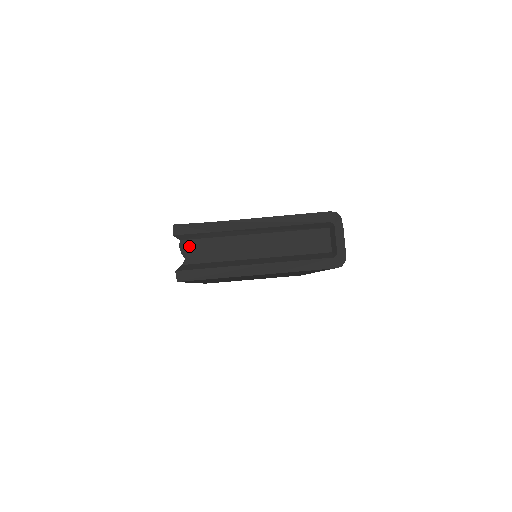
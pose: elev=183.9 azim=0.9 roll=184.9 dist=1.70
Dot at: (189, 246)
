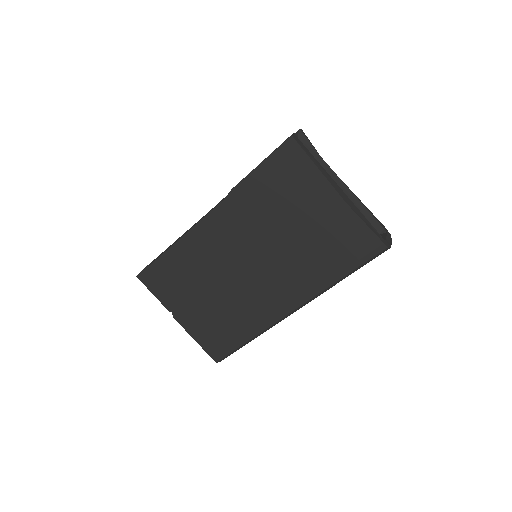
Dot at: occluded
